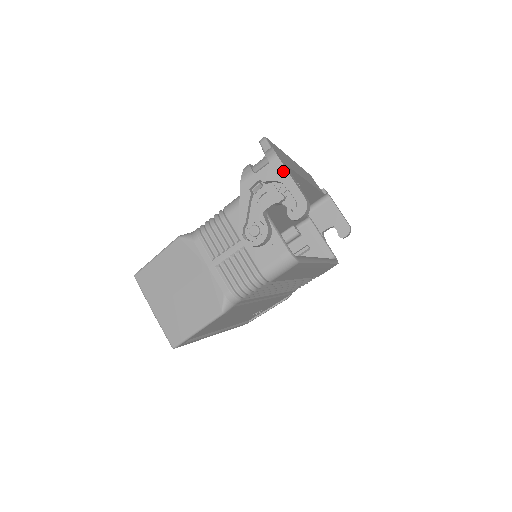
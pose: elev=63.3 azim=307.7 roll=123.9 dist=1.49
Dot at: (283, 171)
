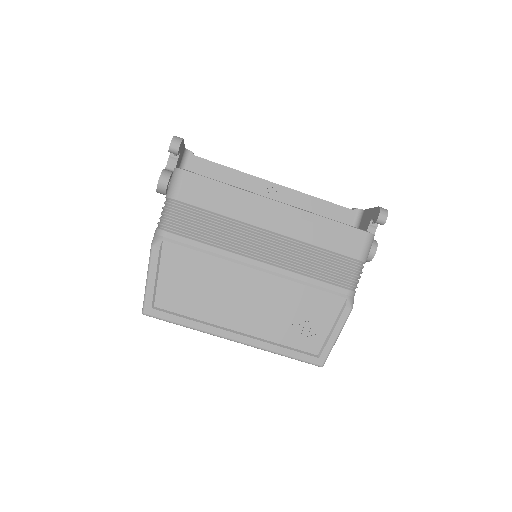
Dot at: occluded
